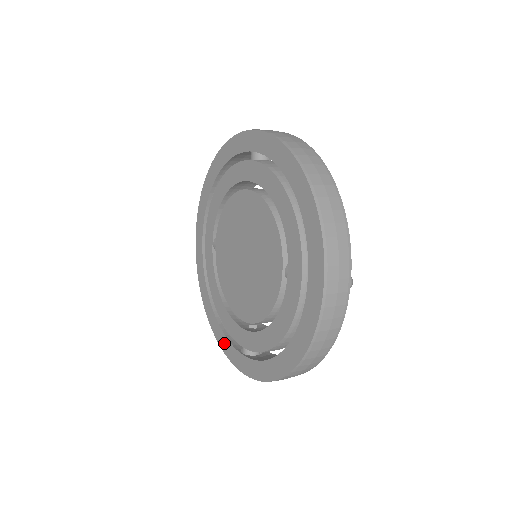
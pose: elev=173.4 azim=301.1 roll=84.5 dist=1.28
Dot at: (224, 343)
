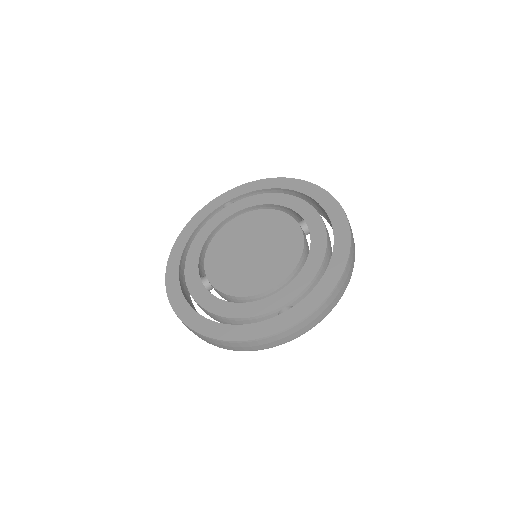
Dot at: (257, 329)
